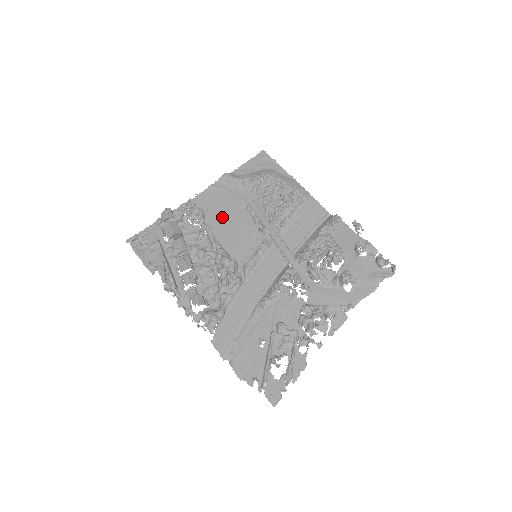
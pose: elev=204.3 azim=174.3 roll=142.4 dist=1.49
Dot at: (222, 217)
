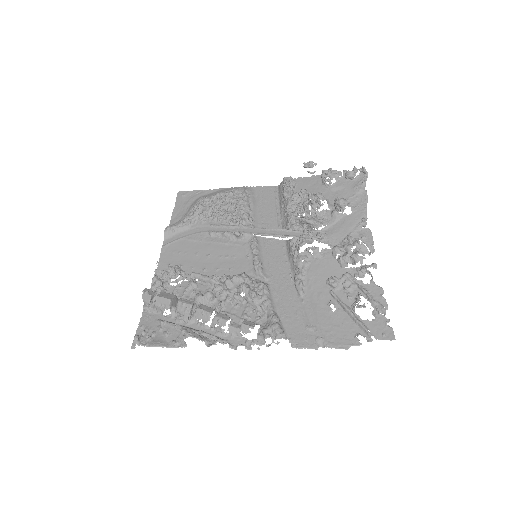
Dot at: (197, 258)
